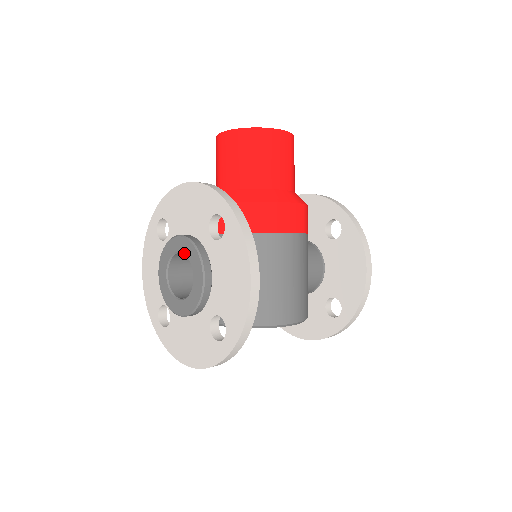
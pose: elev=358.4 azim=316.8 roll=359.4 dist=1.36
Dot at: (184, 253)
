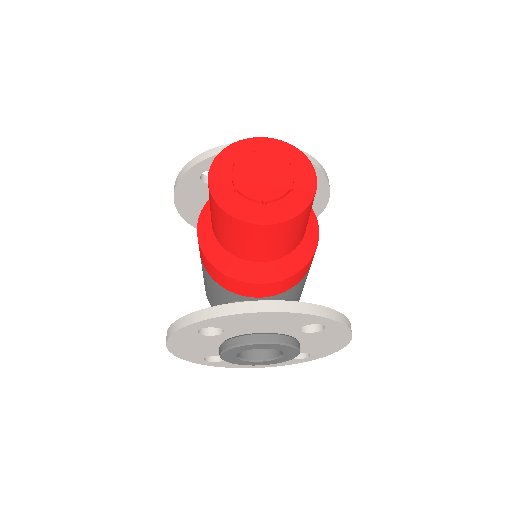
Dot at: occluded
